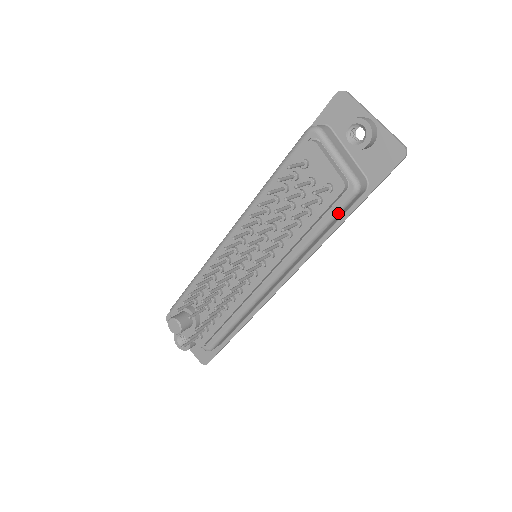
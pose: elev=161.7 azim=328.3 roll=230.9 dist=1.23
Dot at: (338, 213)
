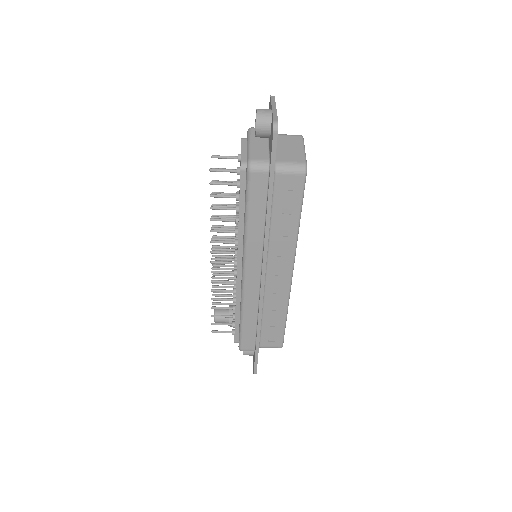
Dot at: (248, 193)
